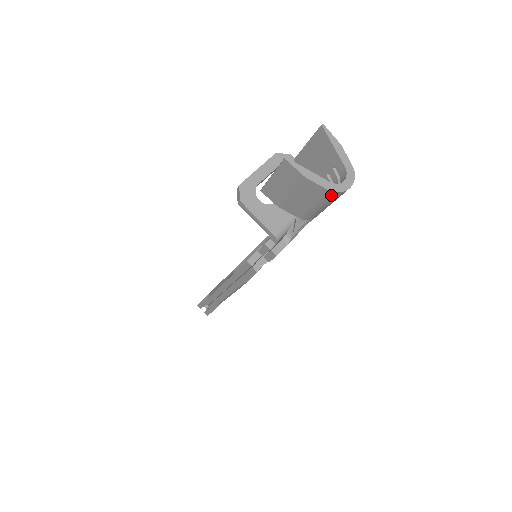
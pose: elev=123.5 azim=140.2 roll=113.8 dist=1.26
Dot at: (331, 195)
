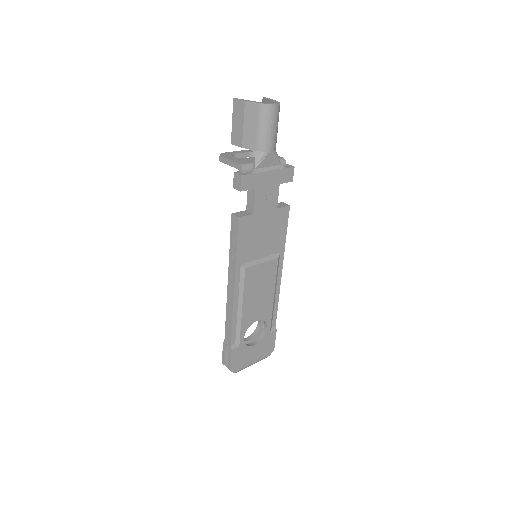
Dot at: (263, 109)
